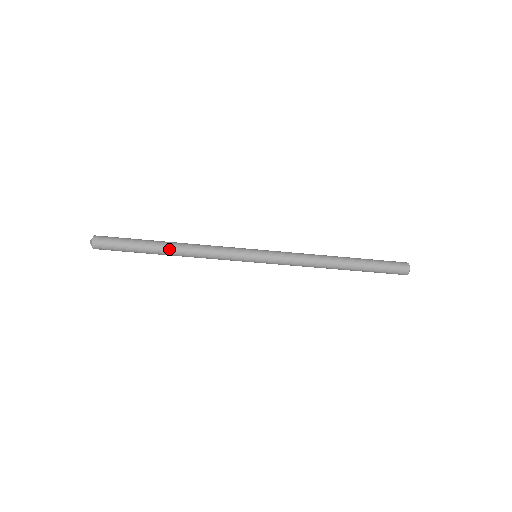
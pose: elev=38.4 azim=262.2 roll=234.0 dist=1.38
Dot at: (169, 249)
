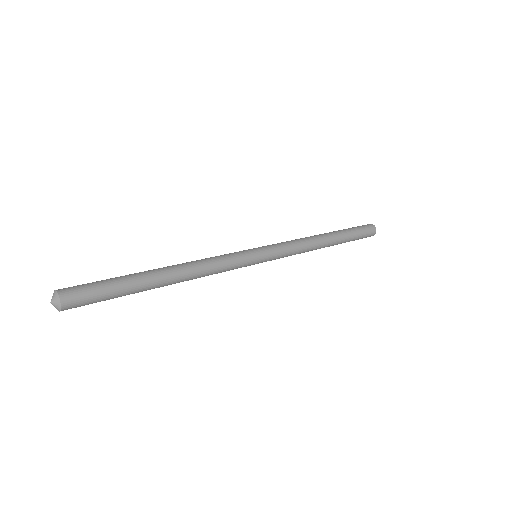
Dot at: (168, 284)
